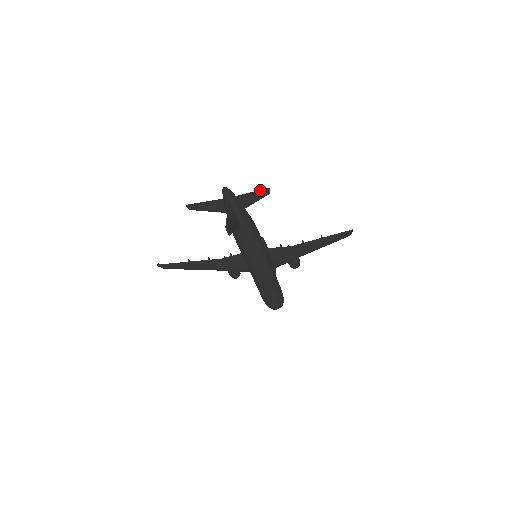
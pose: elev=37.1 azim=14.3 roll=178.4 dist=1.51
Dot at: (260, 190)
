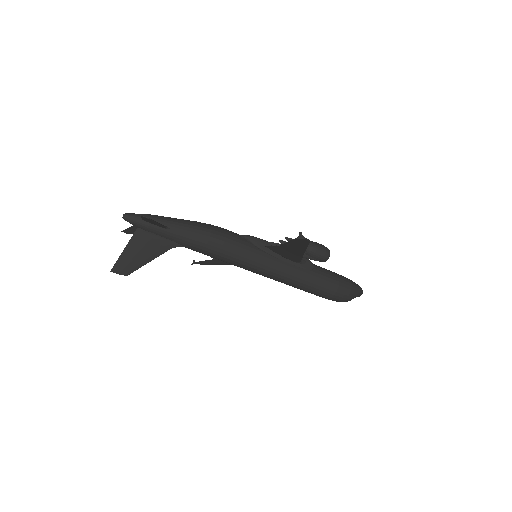
Dot at: (141, 216)
